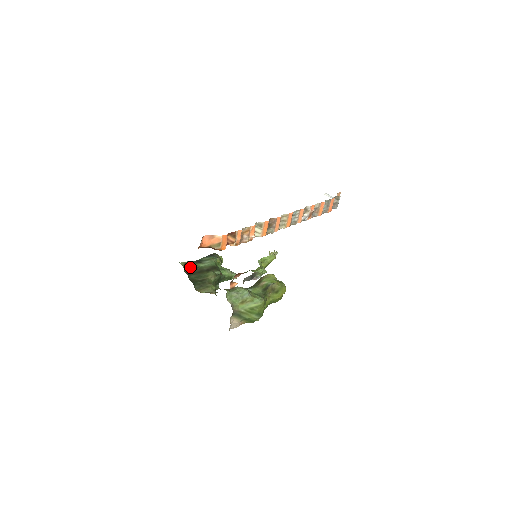
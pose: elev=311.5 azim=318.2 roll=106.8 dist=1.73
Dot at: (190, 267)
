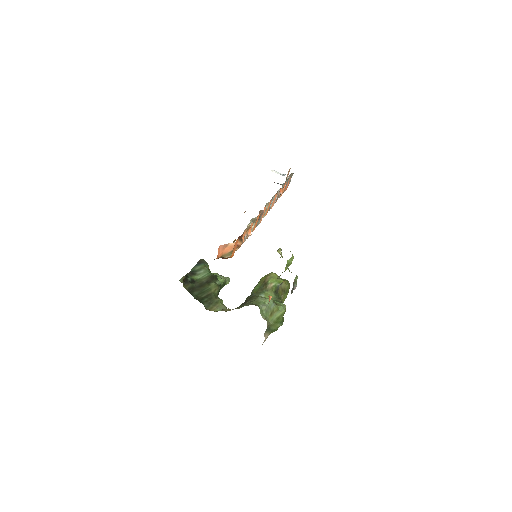
Dot at: (189, 283)
